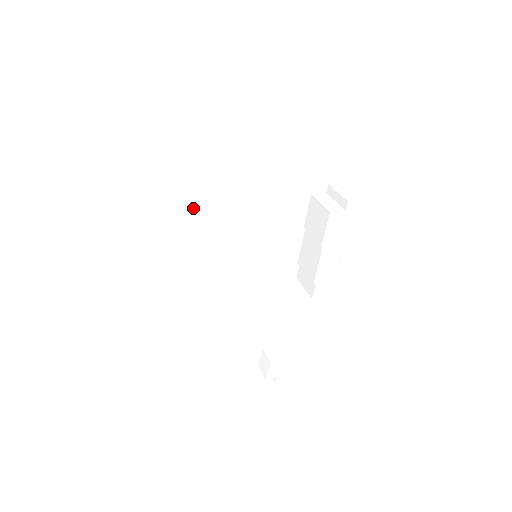
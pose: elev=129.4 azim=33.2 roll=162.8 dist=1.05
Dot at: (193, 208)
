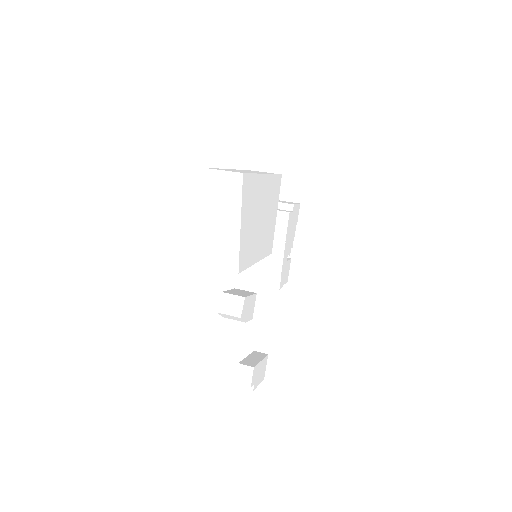
Dot at: (261, 200)
